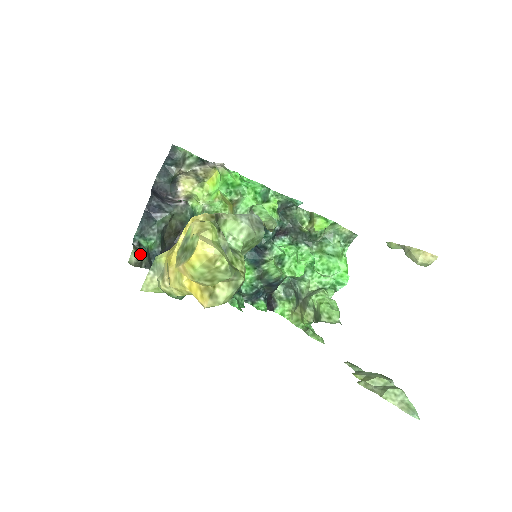
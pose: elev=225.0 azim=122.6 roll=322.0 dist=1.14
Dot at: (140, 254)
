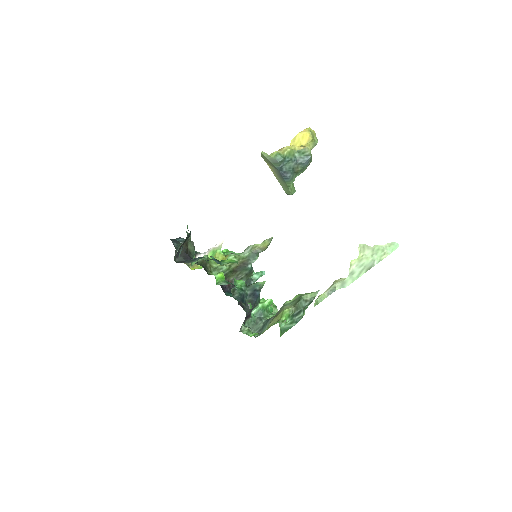
Dot at: occluded
